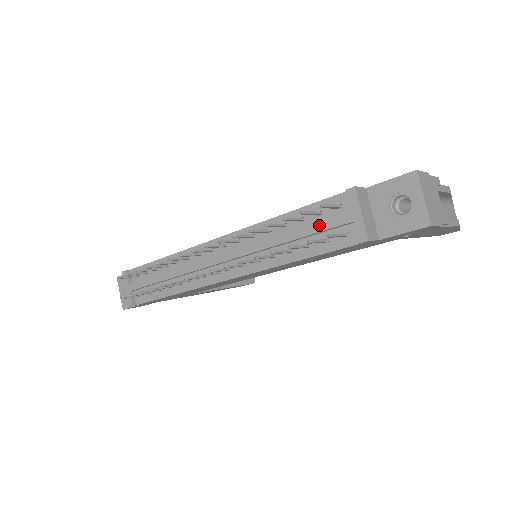
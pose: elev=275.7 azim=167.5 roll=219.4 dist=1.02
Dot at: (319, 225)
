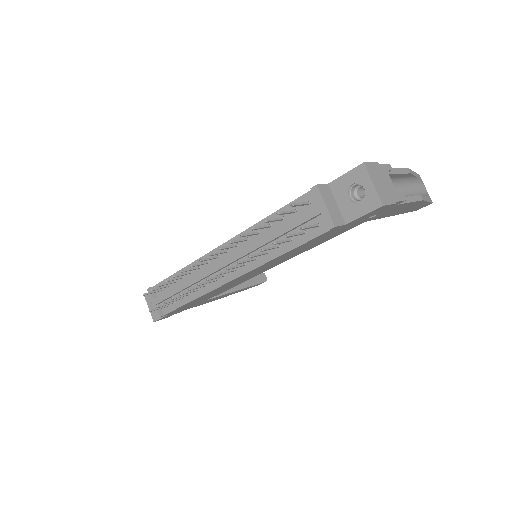
Dot at: (295, 221)
